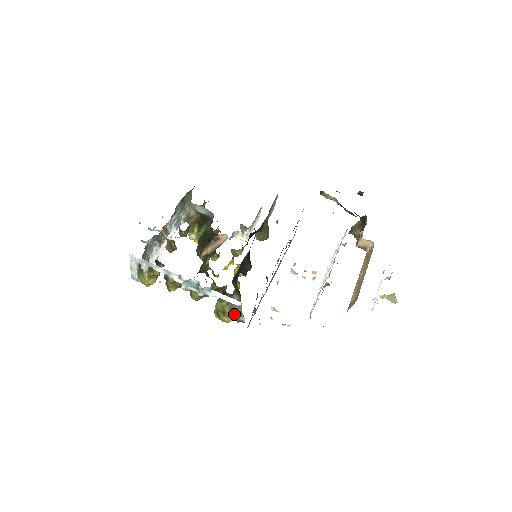
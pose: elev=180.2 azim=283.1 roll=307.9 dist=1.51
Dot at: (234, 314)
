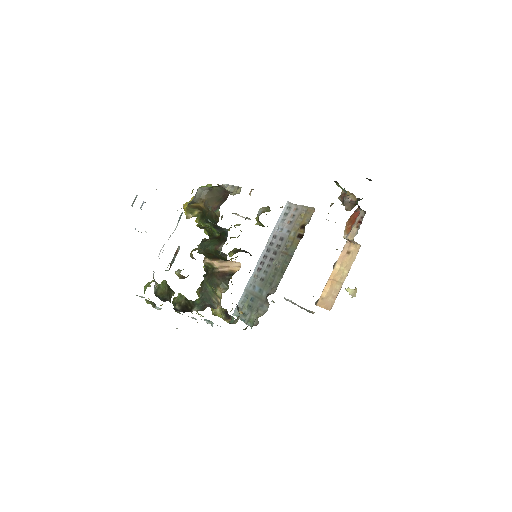
Dot at: occluded
